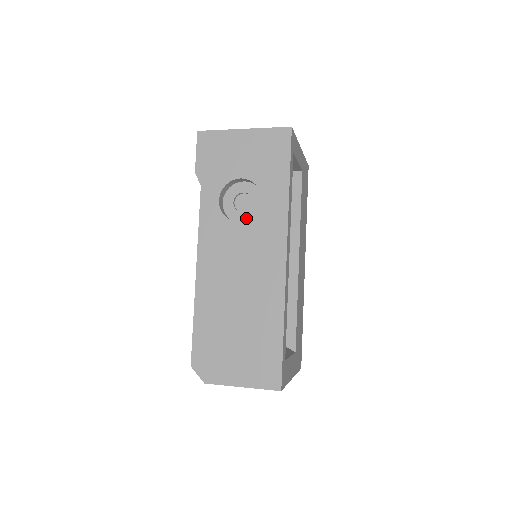
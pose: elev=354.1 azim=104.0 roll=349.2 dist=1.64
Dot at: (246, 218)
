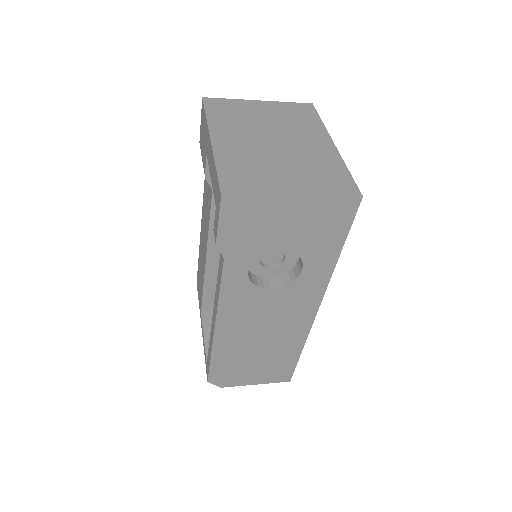
Dot at: (274, 273)
